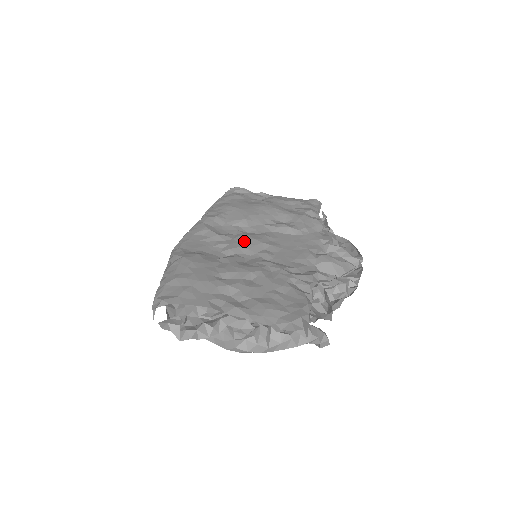
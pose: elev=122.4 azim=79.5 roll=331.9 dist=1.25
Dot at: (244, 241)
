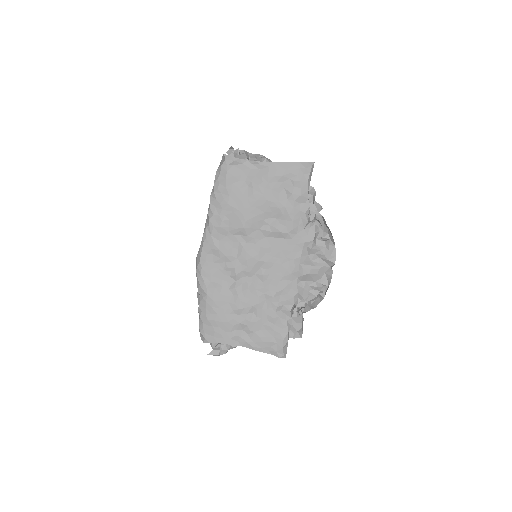
Dot at: (245, 263)
